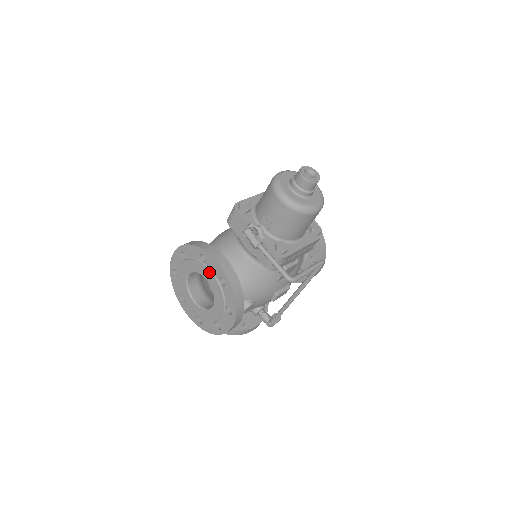
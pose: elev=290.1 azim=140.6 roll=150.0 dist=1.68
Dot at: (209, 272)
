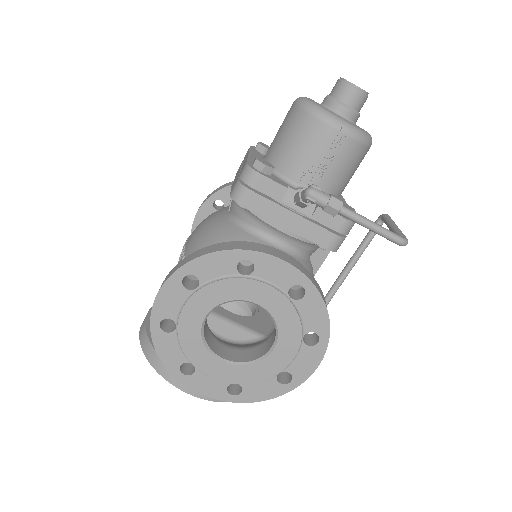
Dot at: (265, 287)
